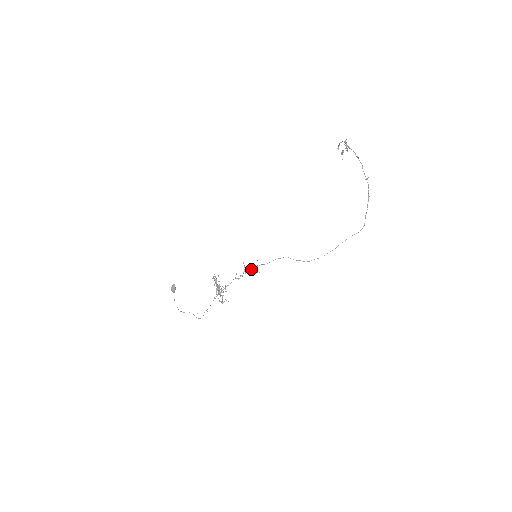
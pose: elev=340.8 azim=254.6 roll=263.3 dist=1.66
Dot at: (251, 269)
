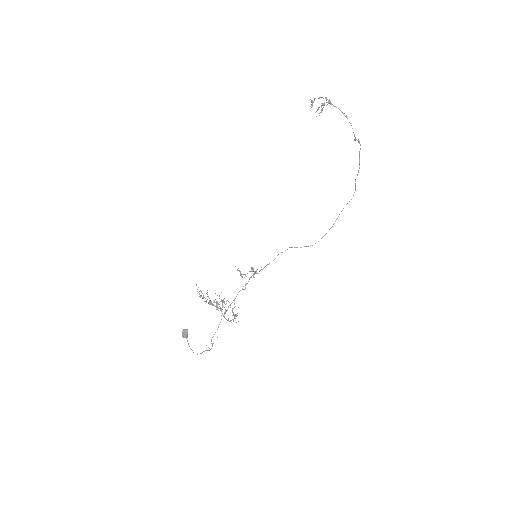
Dot at: (256, 273)
